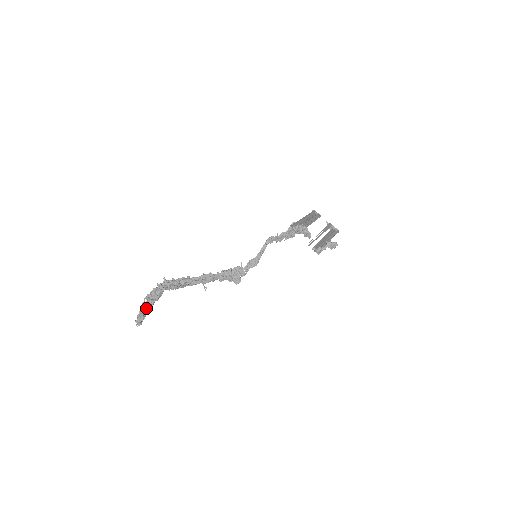
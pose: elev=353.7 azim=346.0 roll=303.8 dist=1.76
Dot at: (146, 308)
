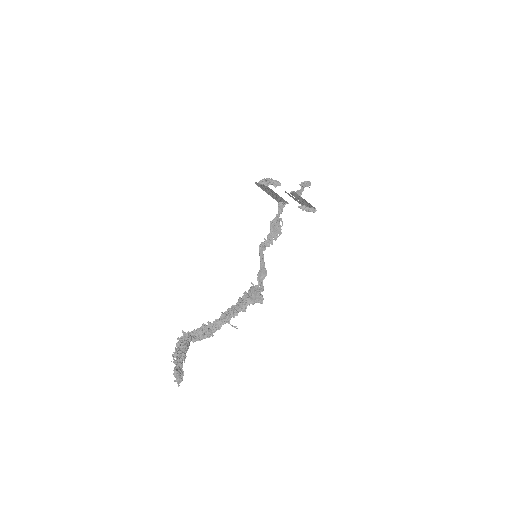
Dot at: (179, 363)
